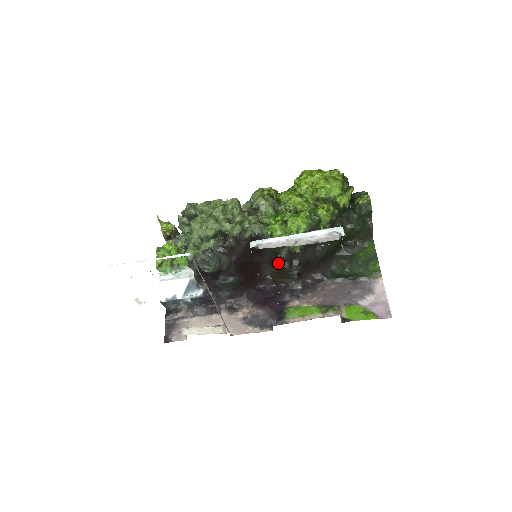
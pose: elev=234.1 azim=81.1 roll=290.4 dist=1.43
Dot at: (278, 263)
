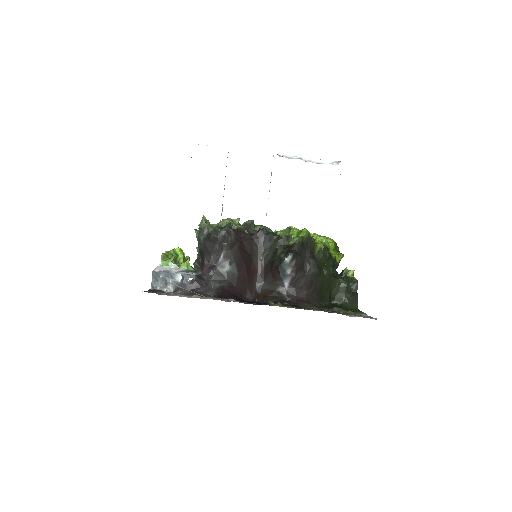
Dot at: (274, 263)
